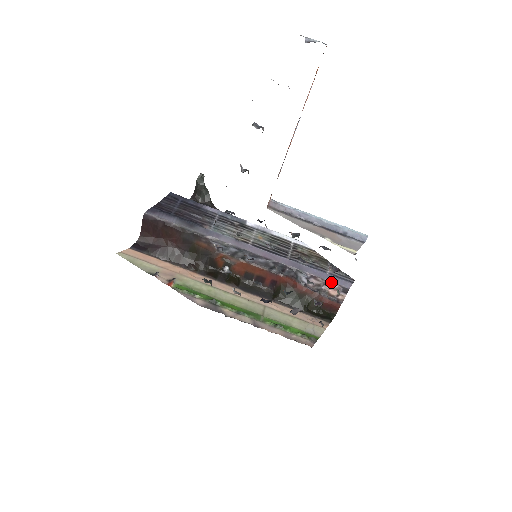
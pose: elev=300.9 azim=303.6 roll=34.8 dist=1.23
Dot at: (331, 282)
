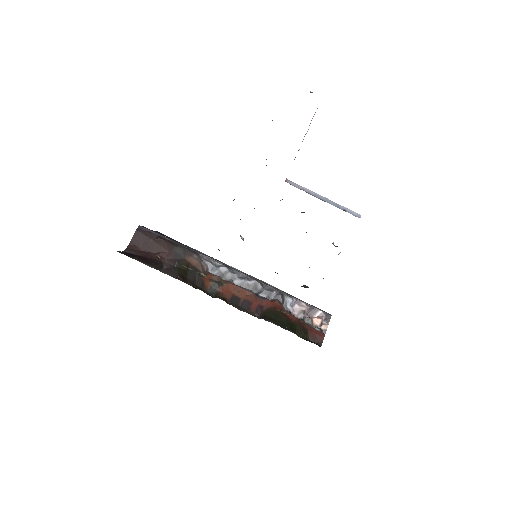
Dot at: (315, 308)
